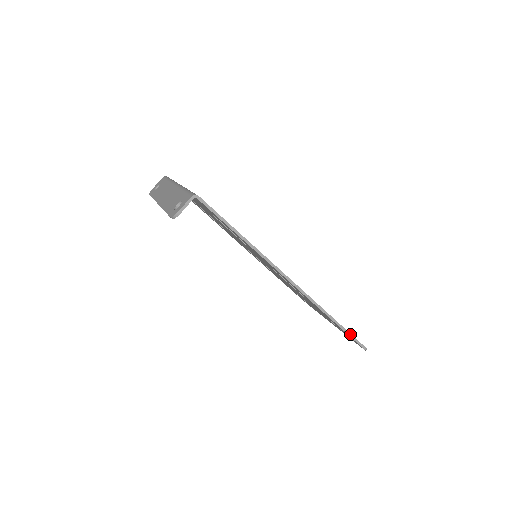
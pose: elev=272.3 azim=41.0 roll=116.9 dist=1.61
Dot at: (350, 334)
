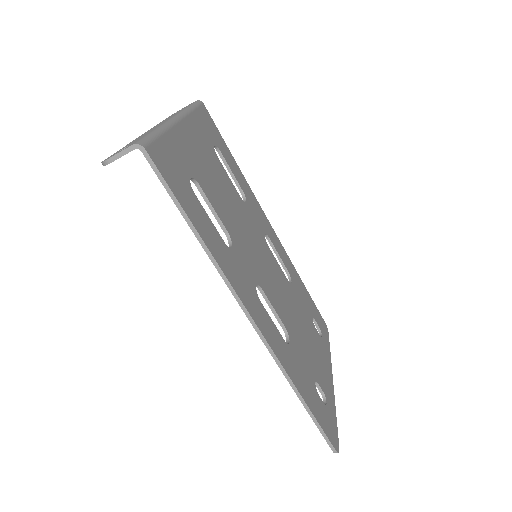
Dot at: (319, 425)
